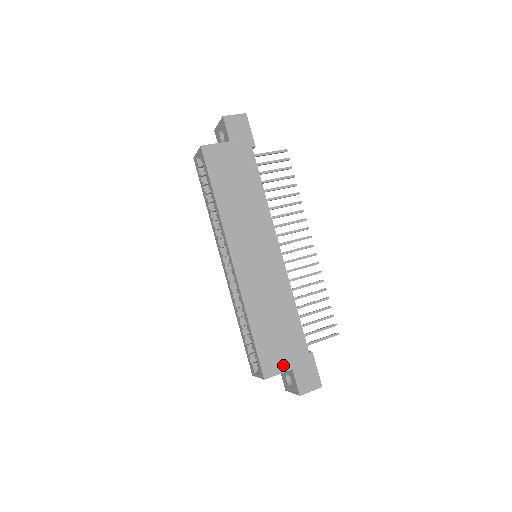
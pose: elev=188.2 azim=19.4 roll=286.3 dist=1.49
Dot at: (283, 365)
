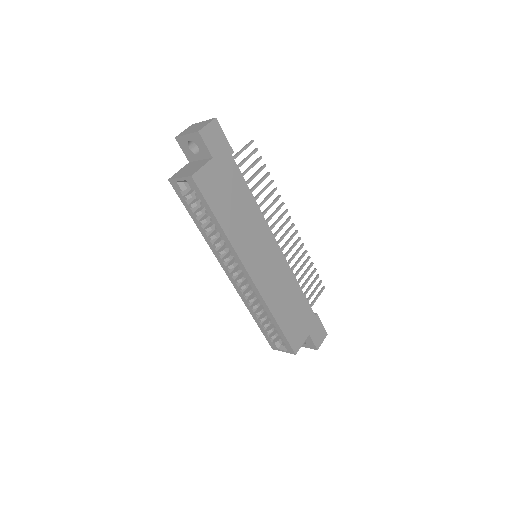
Dot at: (303, 336)
